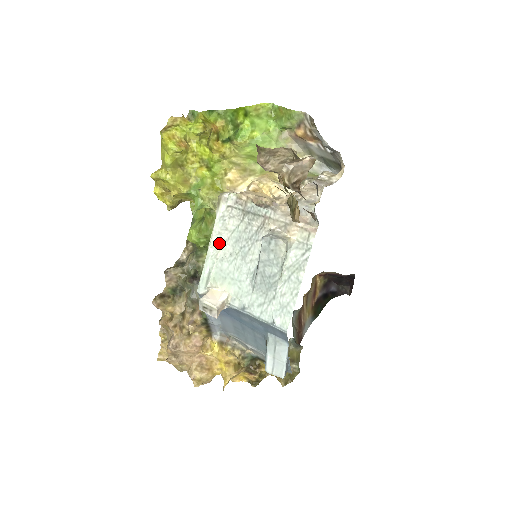
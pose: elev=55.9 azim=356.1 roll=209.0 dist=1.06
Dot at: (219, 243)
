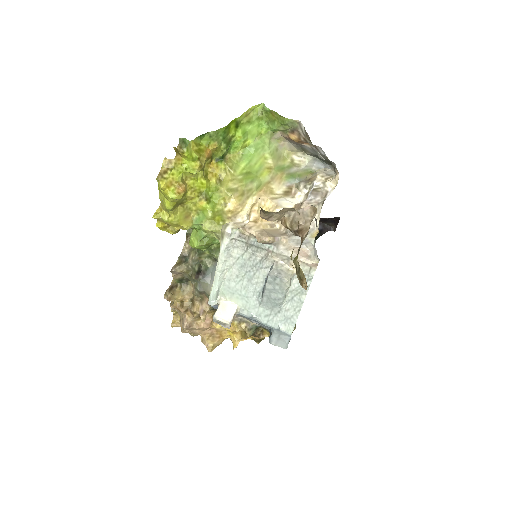
Dot at: (225, 267)
